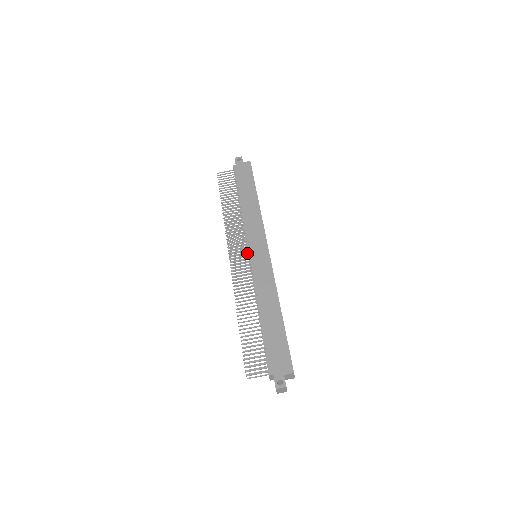
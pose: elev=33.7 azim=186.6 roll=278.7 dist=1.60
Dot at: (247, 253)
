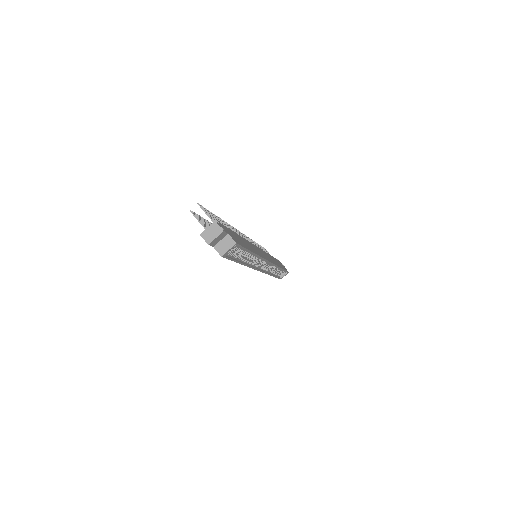
Dot at: occluded
